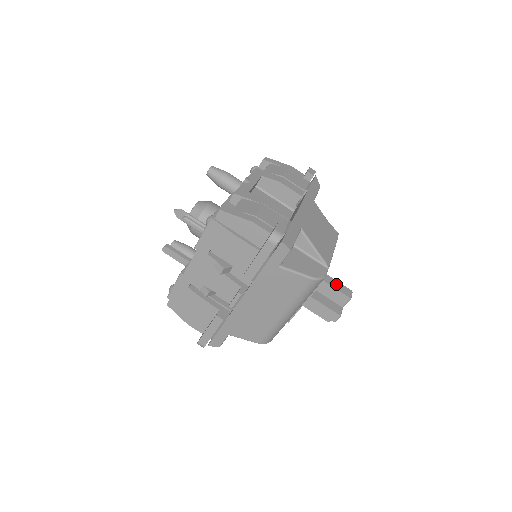
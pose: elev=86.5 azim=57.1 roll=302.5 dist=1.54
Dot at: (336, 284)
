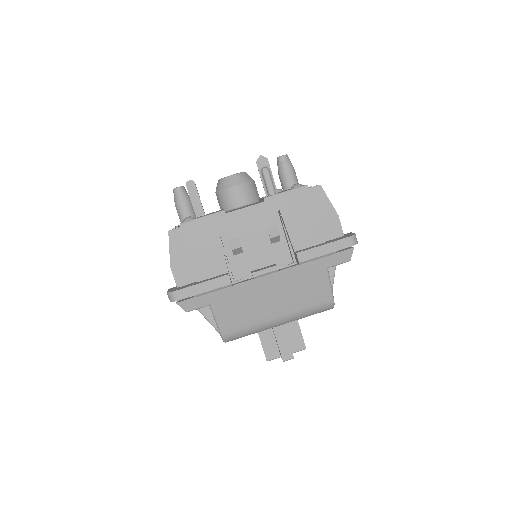
Dot at: occluded
